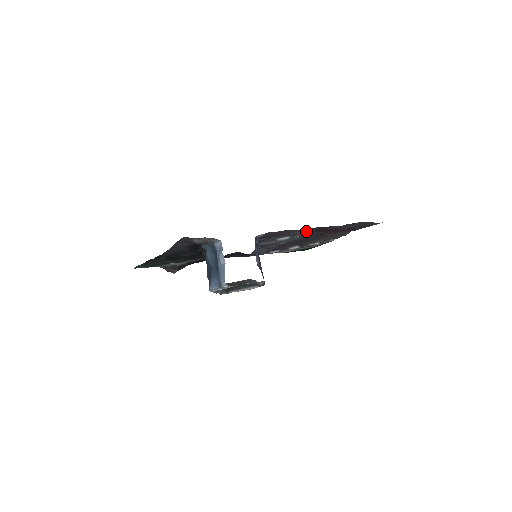
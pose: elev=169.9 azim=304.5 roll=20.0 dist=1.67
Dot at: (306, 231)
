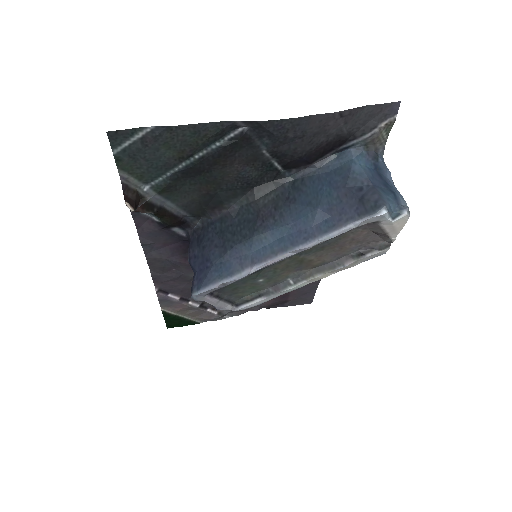
Dot at: occluded
